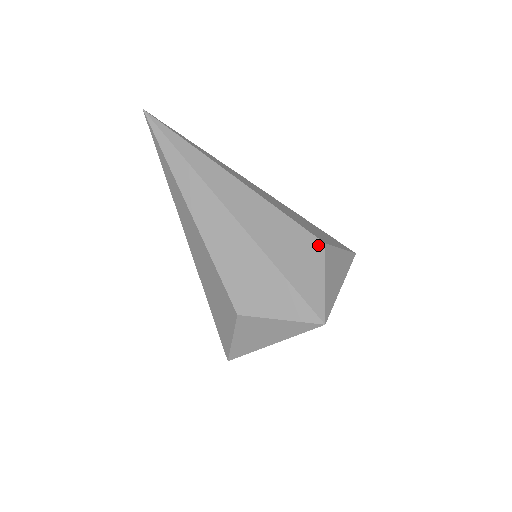
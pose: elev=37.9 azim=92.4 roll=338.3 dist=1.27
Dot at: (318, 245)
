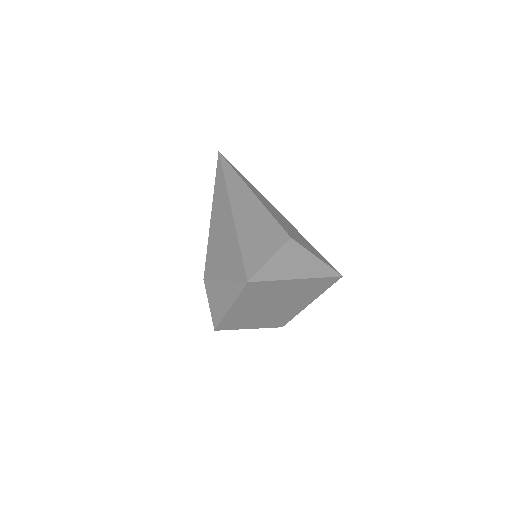
Dot at: occluded
